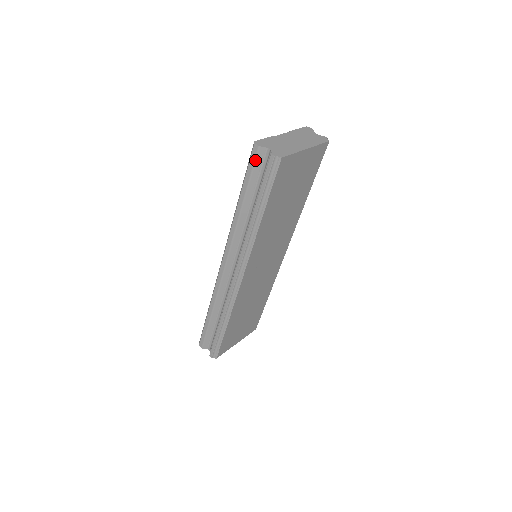
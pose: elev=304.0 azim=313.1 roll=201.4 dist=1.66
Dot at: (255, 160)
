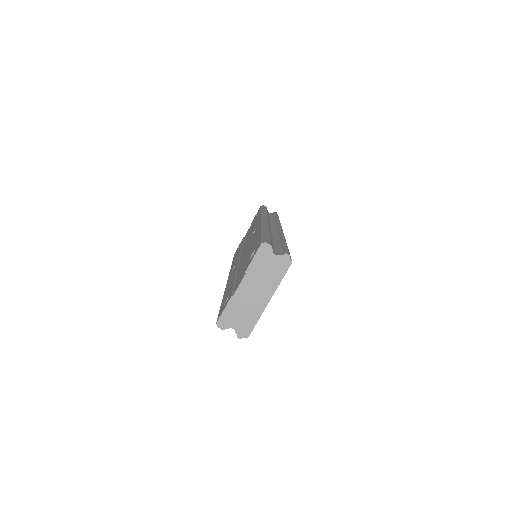
Dot at: occluded
